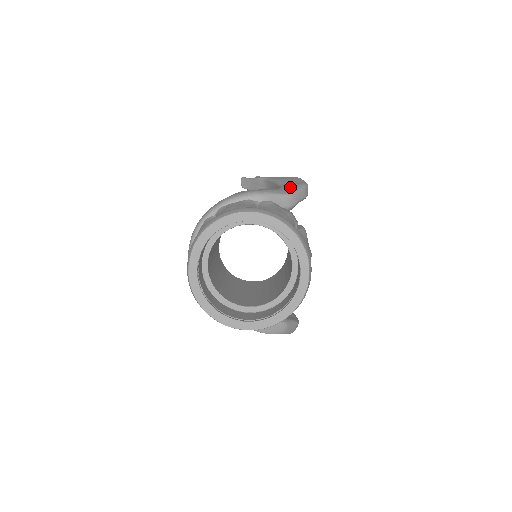
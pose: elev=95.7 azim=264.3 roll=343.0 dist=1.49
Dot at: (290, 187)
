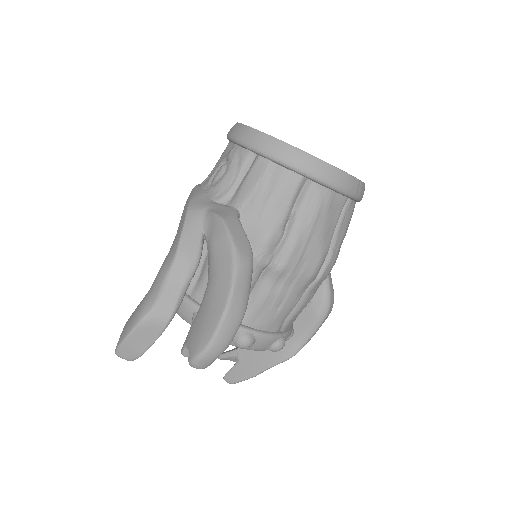
Dot at: occluded
